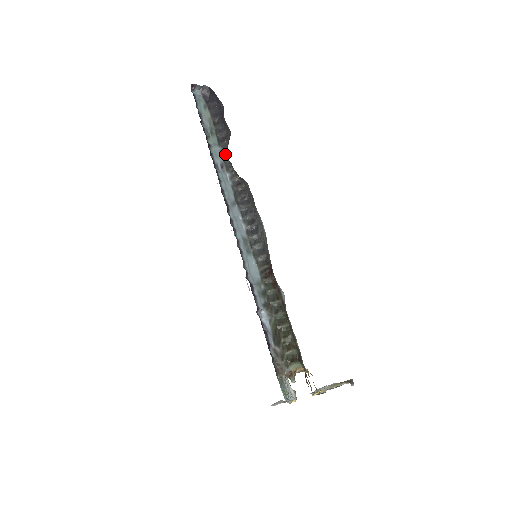
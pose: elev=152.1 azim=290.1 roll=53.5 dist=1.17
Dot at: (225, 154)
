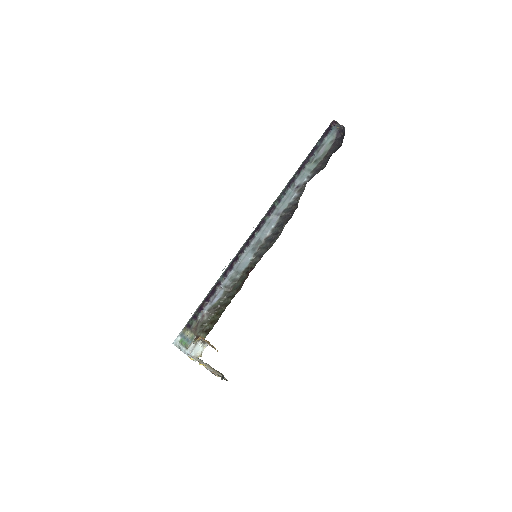
Dot at: (309, 180)
